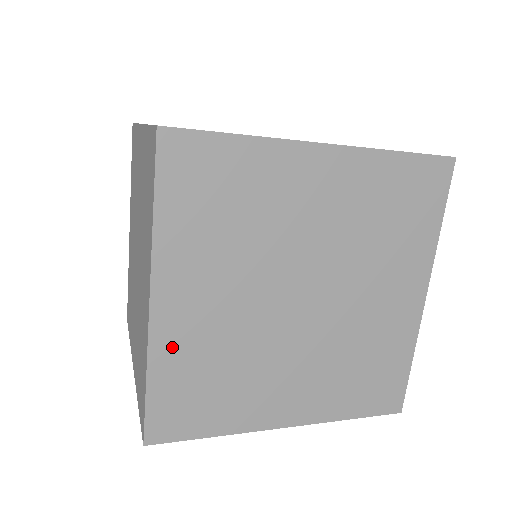
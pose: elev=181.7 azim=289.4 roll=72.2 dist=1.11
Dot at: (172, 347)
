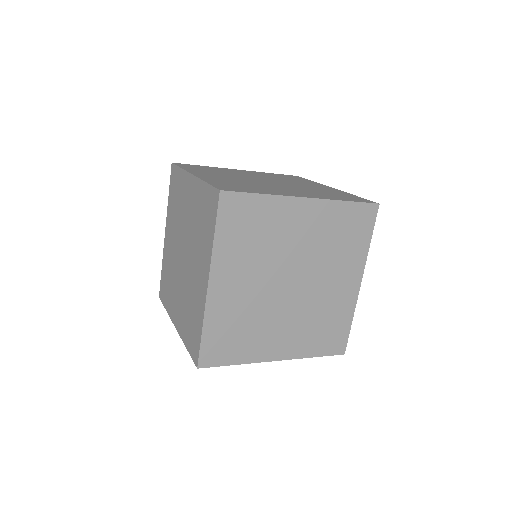
Dot at: (218, 311)
